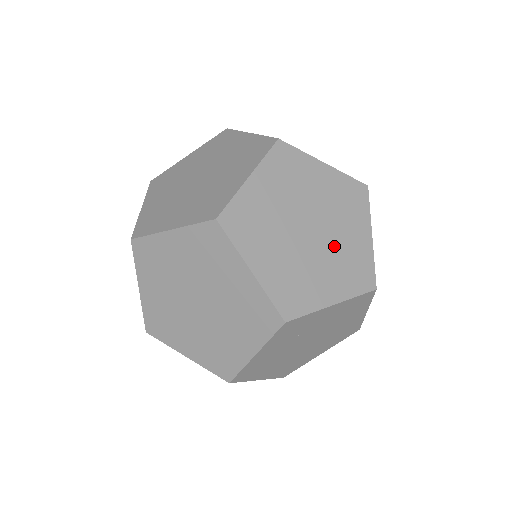
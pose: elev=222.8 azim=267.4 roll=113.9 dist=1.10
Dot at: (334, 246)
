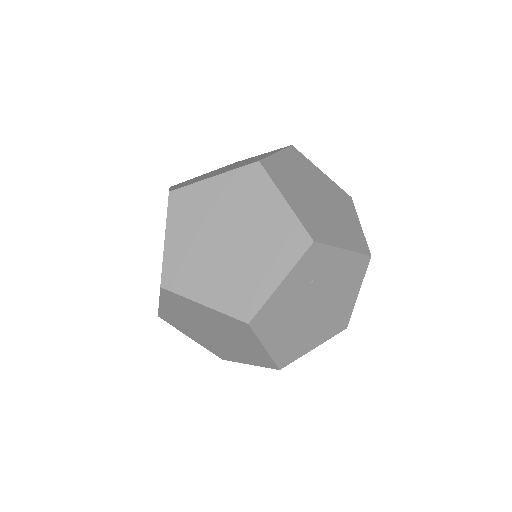
Dot at: (337, 217)
